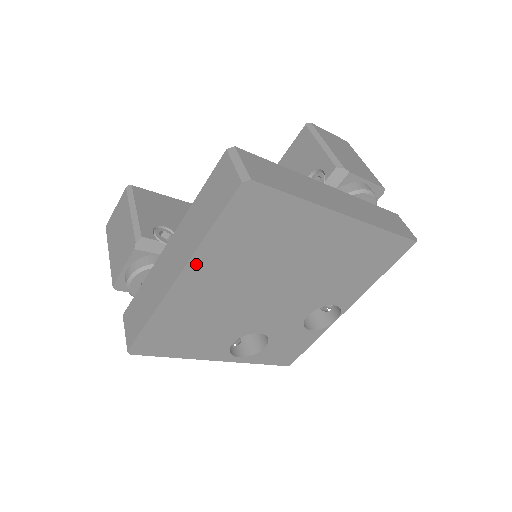
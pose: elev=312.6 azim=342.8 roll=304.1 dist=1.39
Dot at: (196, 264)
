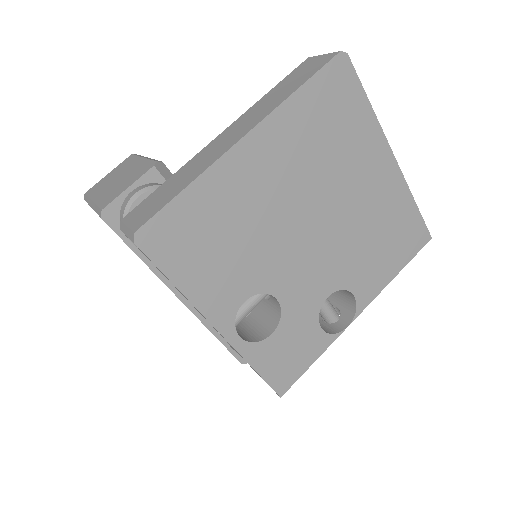
Dot at: (268, 128)
